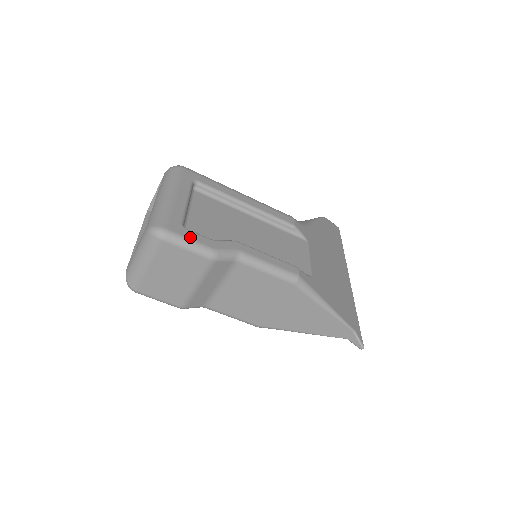
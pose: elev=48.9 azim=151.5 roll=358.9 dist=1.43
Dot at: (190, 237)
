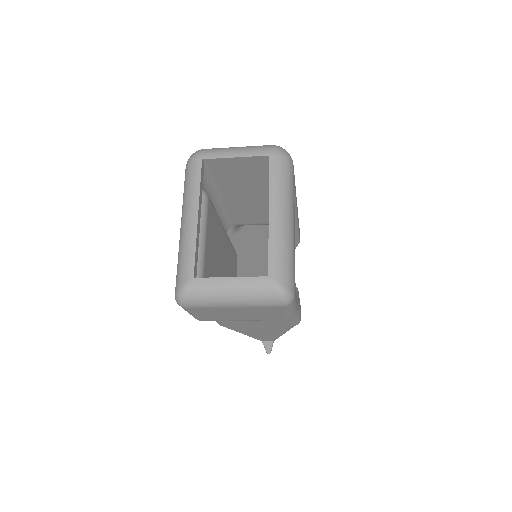
Dot at: (296, 301)
